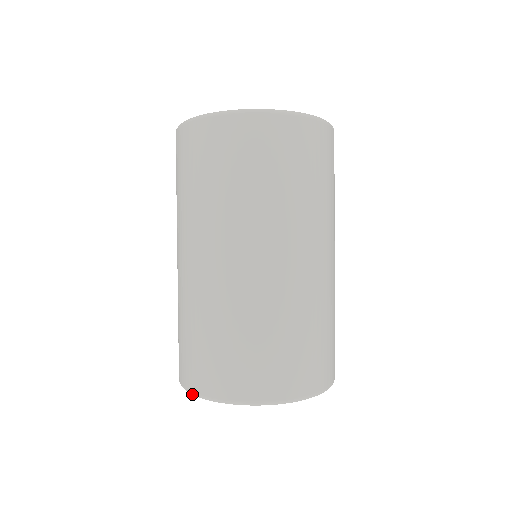
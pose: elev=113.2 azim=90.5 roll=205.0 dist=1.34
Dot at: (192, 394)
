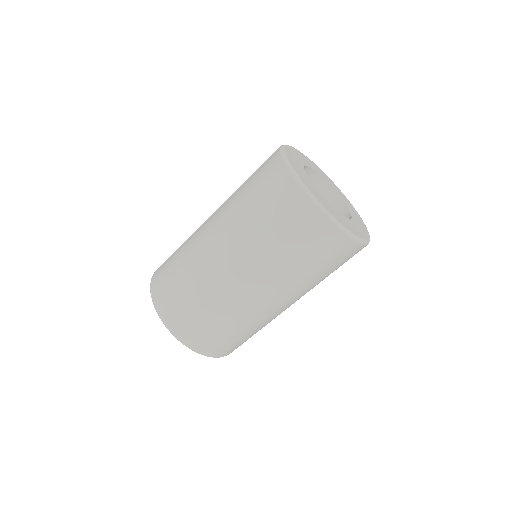
Dot at: occluded
